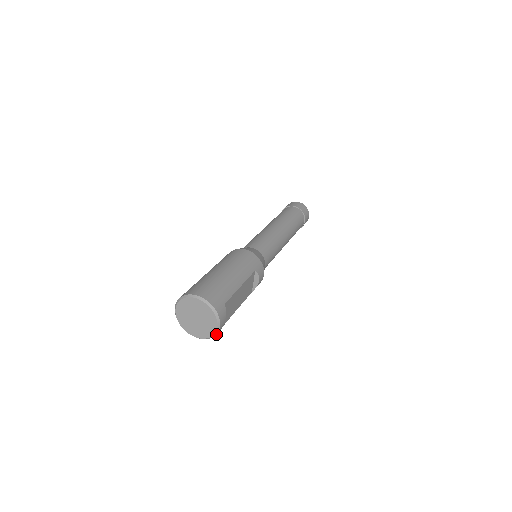
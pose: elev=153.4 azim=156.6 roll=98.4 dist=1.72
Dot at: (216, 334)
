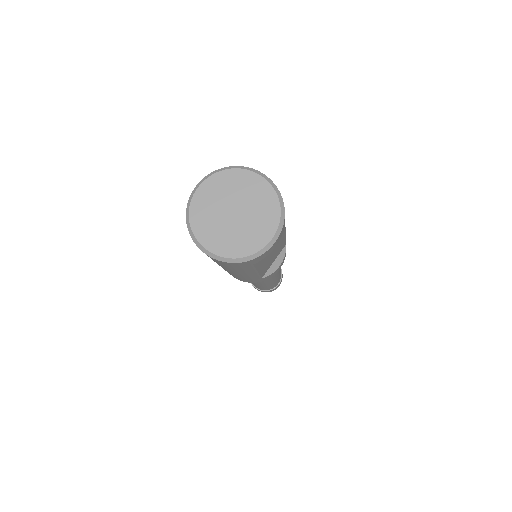
Dot at: (258, 256)
